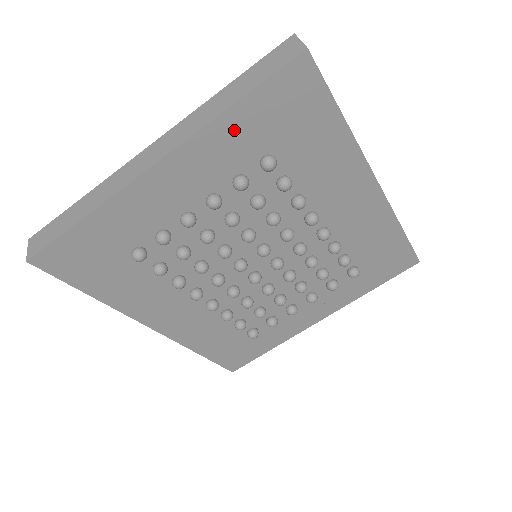
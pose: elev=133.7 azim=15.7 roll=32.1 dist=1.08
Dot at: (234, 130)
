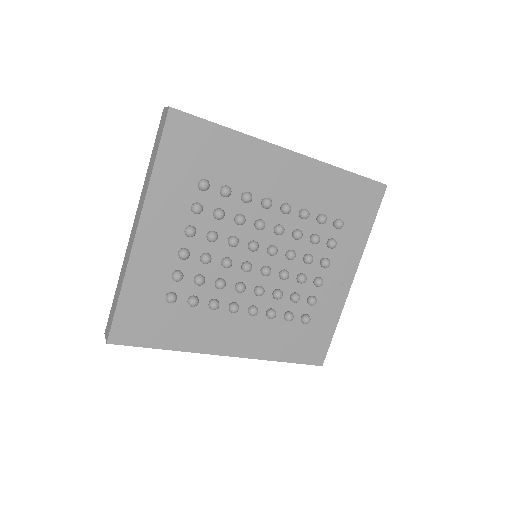
Dot at: (167, 179)
